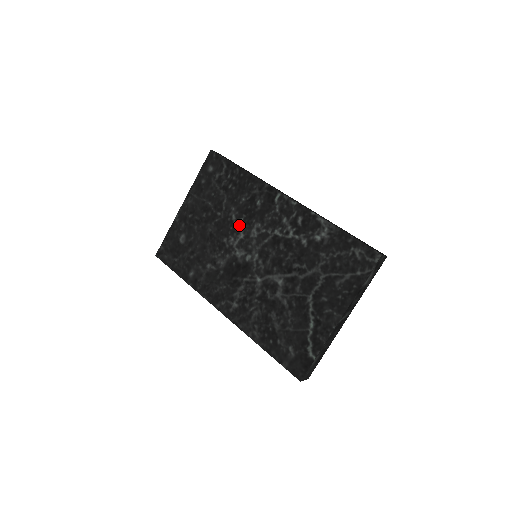
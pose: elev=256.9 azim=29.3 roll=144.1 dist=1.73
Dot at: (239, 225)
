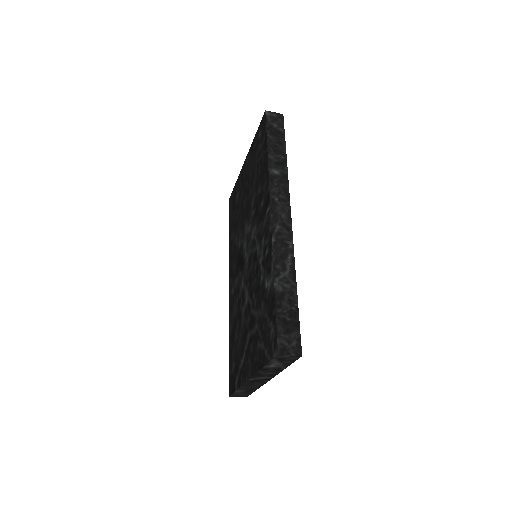
Dot at: (251, 216)
